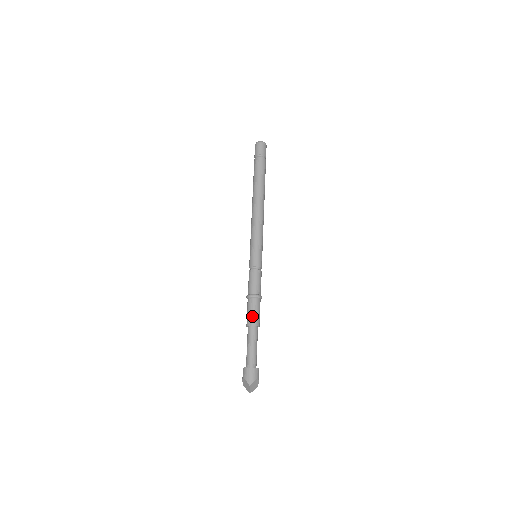
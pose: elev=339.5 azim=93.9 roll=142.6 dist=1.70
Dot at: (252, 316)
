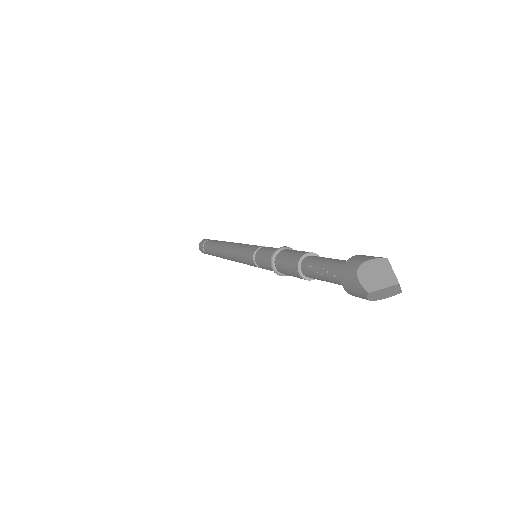
Dot at: (300, 251)
